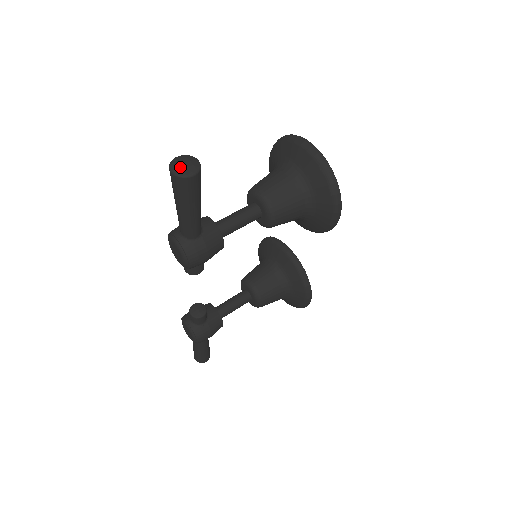
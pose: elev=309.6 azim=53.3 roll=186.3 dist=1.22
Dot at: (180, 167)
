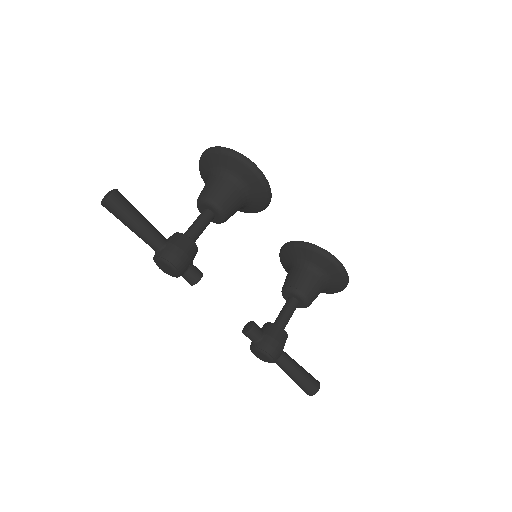
Dot at: (104, 197)
